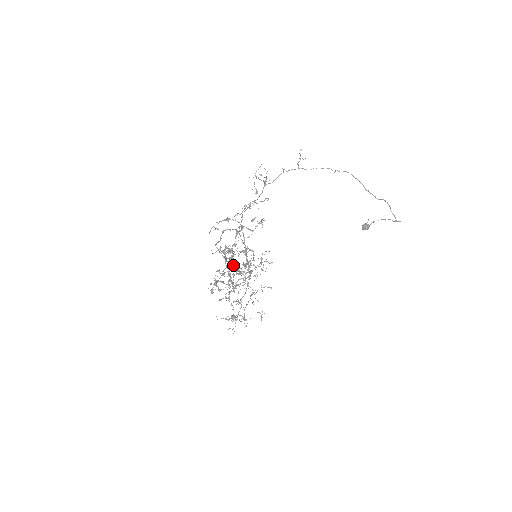
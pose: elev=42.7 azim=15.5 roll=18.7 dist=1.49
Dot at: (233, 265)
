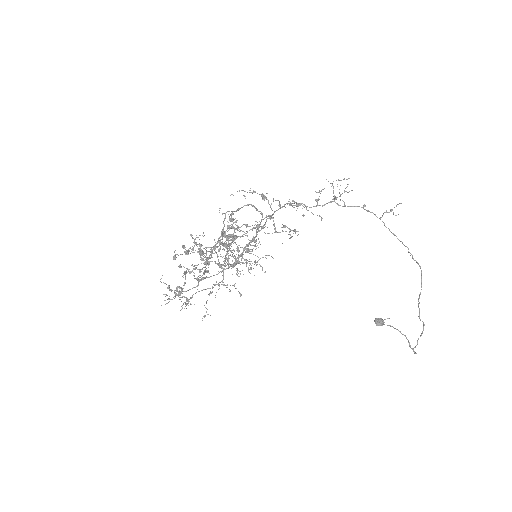
Dot at: occluded
